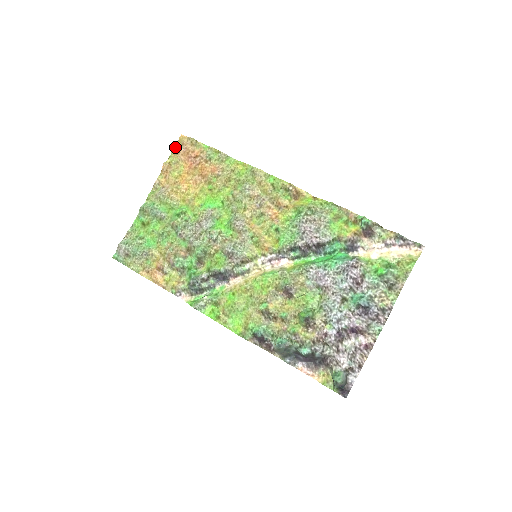
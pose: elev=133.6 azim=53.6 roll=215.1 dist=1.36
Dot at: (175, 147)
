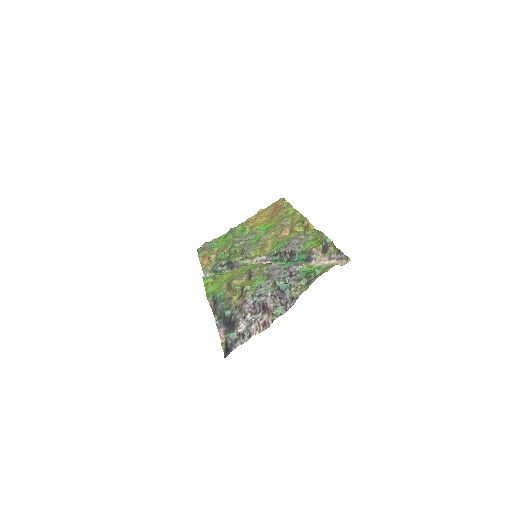
Dot at: (274, 203)
